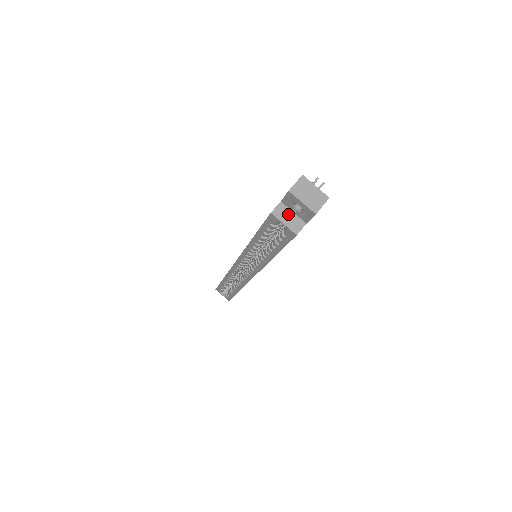
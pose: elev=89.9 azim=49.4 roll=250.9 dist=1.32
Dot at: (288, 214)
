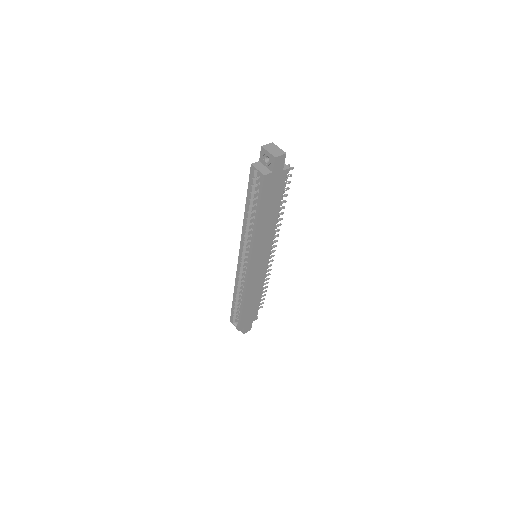
Dot at: (262, 166)
